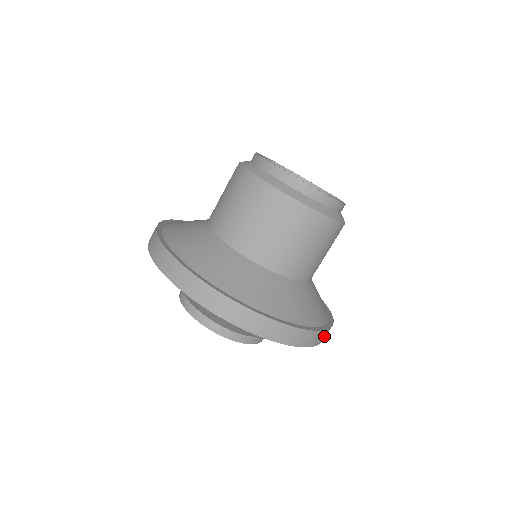
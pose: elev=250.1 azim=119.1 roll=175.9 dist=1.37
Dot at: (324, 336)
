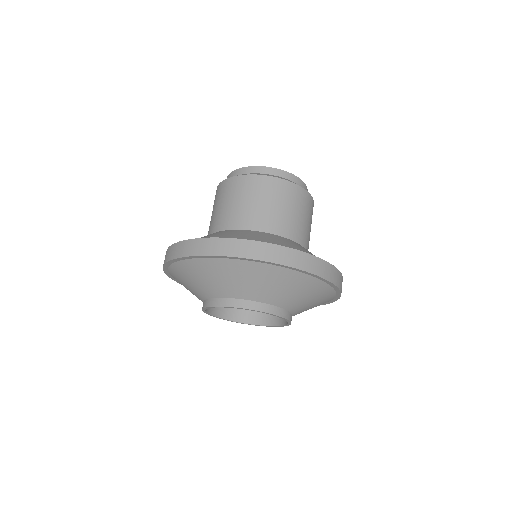
Dot at: (335, 276)
